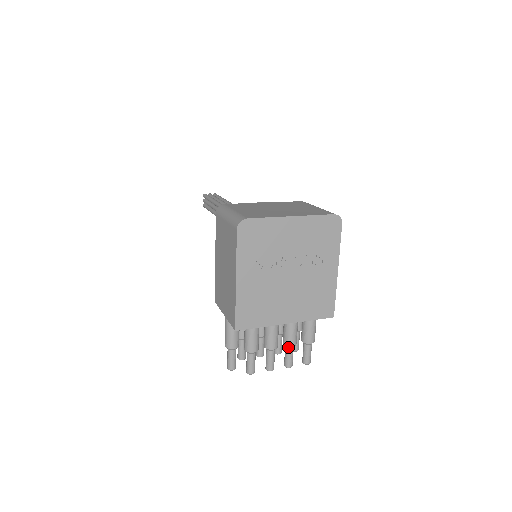
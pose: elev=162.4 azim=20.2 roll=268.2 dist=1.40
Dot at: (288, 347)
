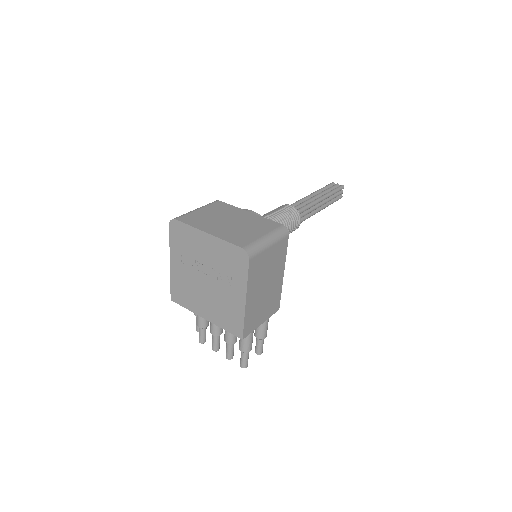
Dot at: (226, 342)
